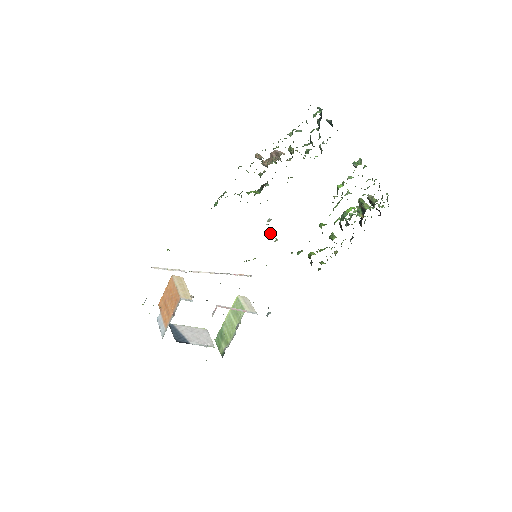
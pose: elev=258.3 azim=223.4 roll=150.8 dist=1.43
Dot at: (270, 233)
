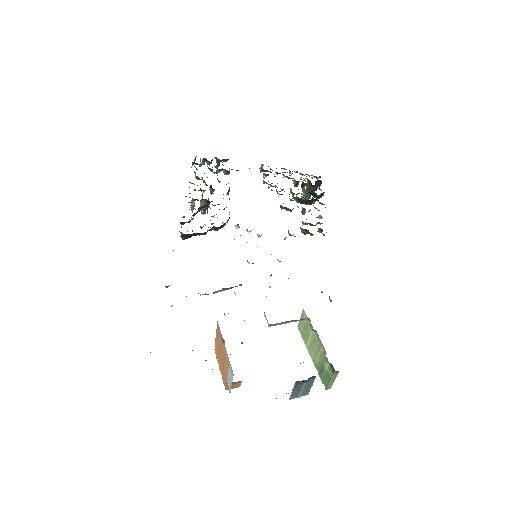
Dot at: occluded
